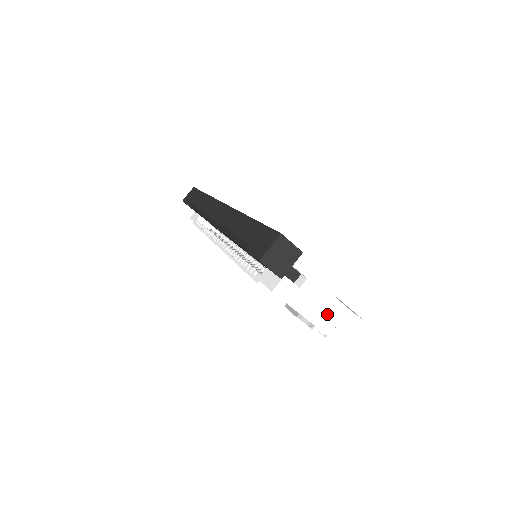
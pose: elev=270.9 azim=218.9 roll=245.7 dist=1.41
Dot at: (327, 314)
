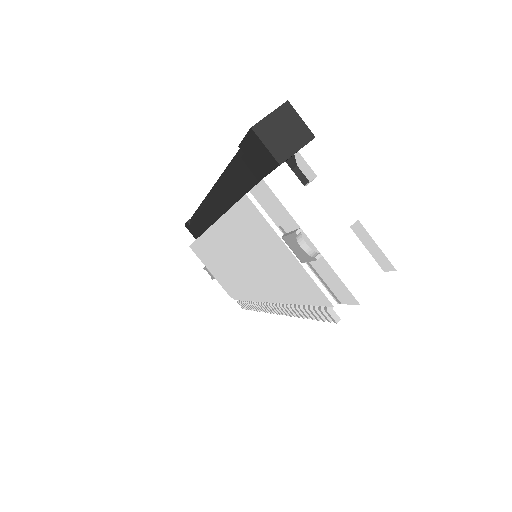
Dot at: occluded
